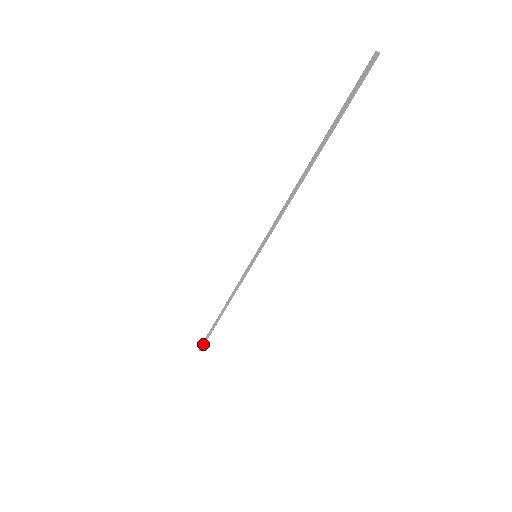
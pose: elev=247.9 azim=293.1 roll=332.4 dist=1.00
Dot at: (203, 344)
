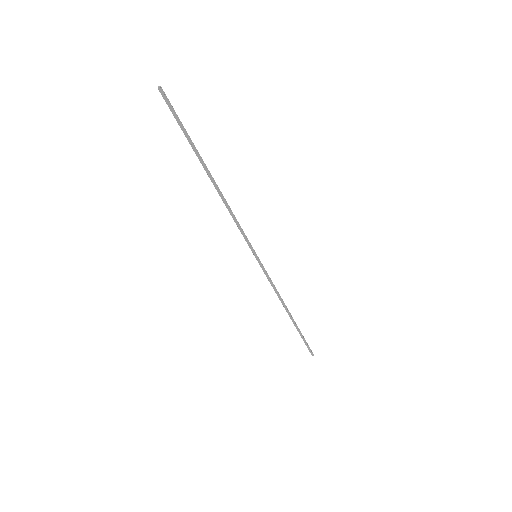
Dot at: (308, 349)
